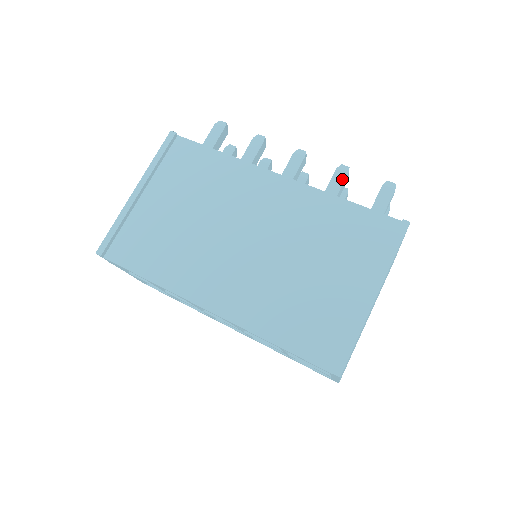
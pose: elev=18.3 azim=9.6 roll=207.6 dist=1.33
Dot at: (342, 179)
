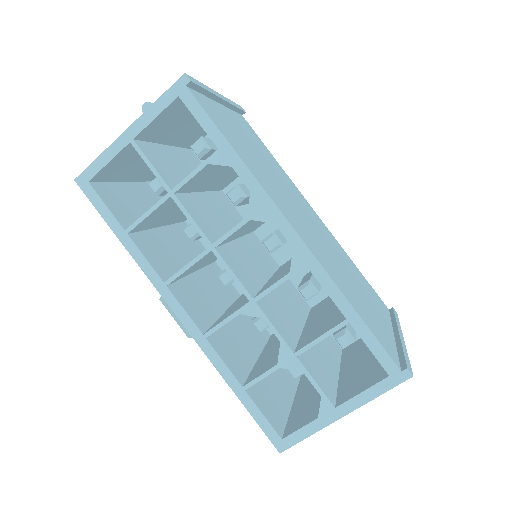
Dot at: occluded
